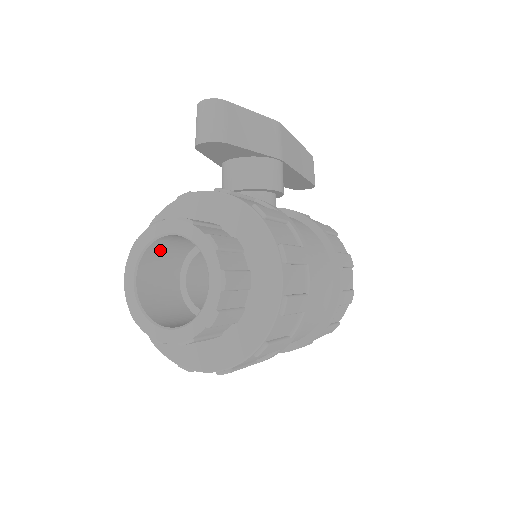
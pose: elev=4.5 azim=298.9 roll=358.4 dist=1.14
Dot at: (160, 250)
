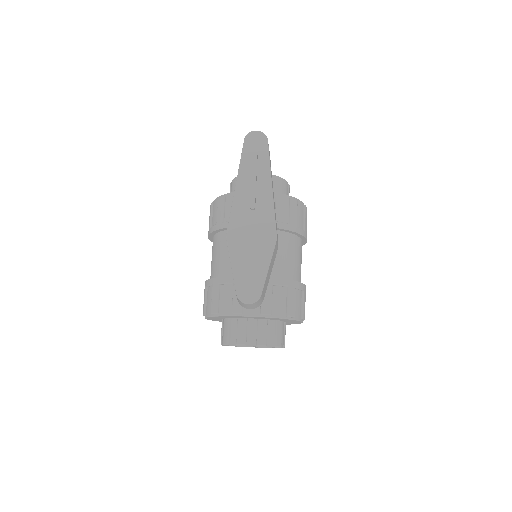
Dot at: occluded
